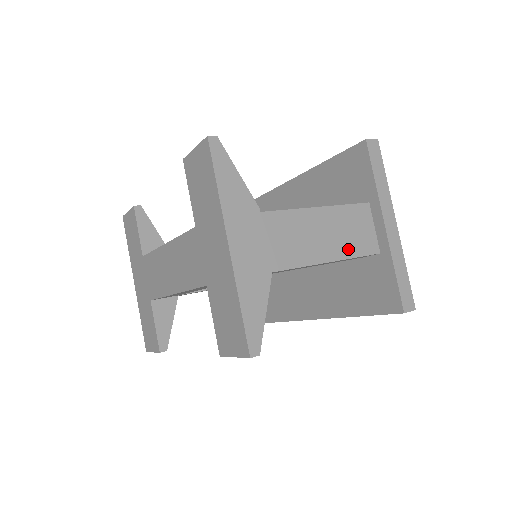
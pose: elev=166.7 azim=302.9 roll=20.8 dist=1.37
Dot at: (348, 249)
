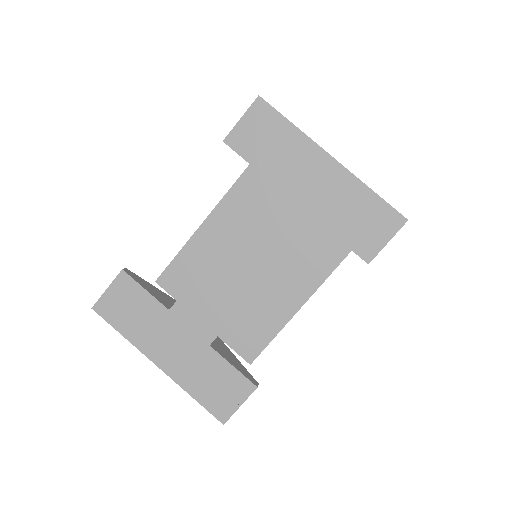
Dot at: occluded
